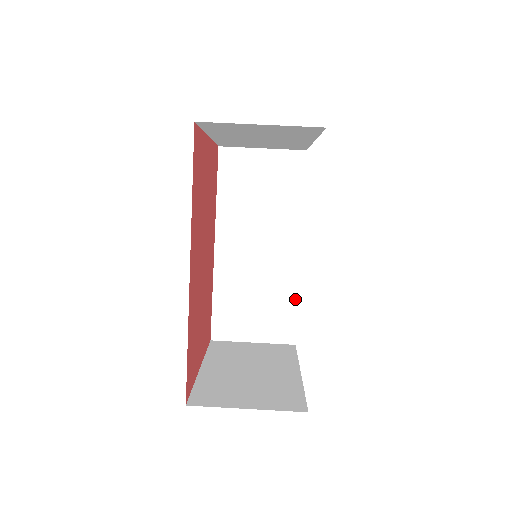
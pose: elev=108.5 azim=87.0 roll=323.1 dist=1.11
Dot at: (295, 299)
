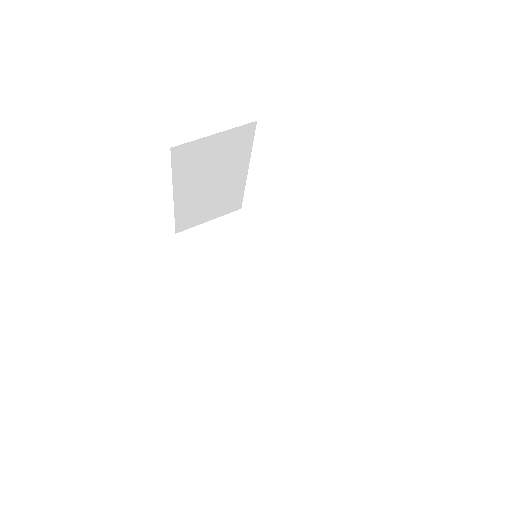
Dot at: (302, 310)
